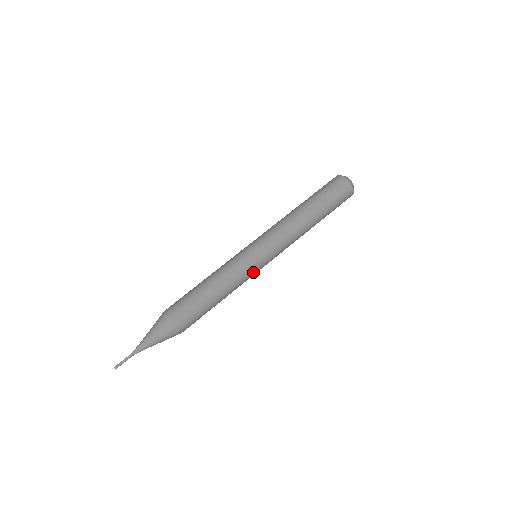
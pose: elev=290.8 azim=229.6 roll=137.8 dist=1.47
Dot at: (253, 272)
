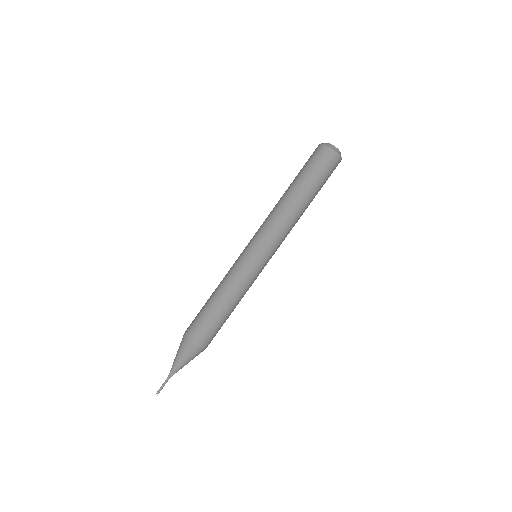
Dot at: (256, 274)
